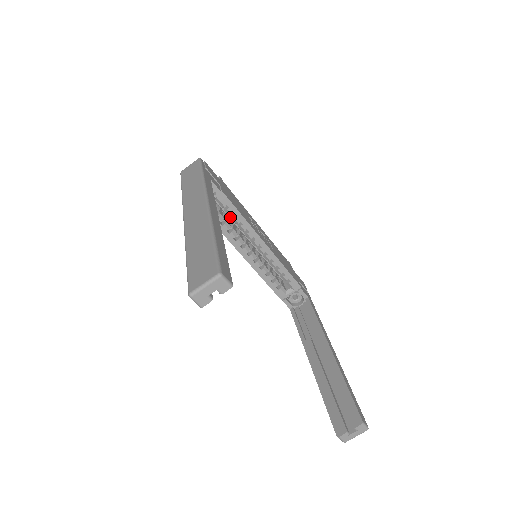
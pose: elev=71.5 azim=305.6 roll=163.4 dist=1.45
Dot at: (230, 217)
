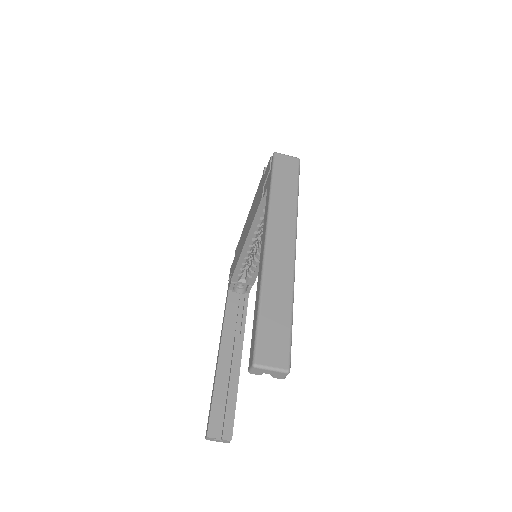
Dot at: occluded
